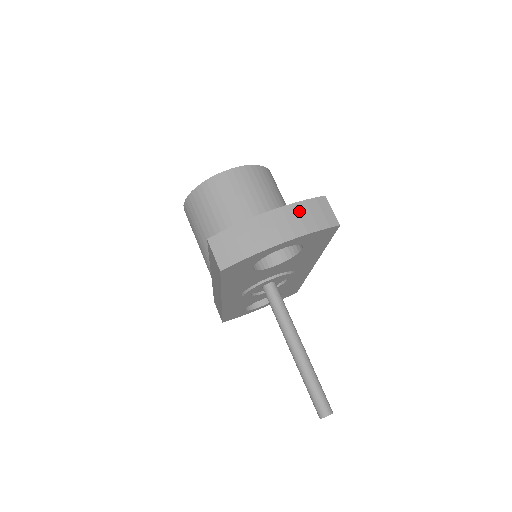
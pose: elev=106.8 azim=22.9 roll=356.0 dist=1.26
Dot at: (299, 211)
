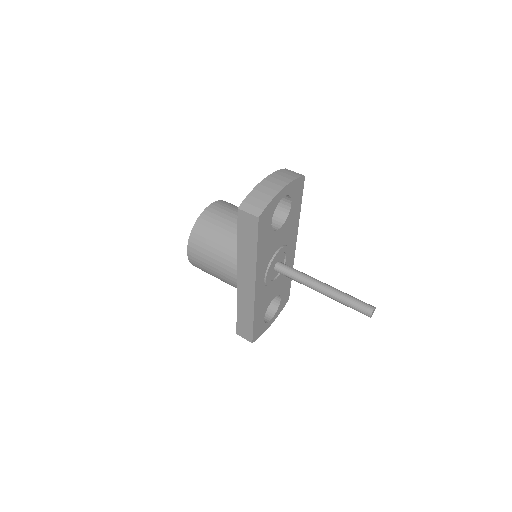
Dot at: (279, 174)
